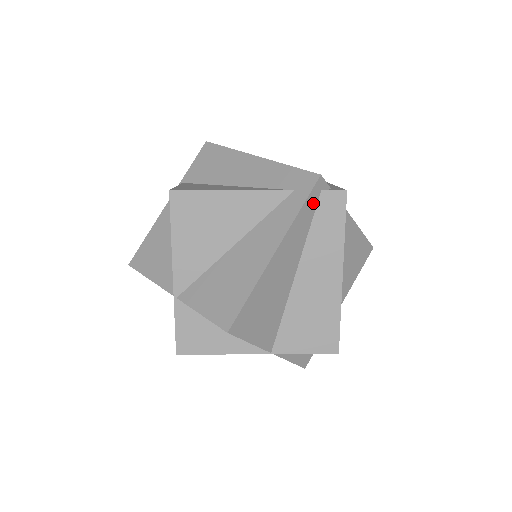
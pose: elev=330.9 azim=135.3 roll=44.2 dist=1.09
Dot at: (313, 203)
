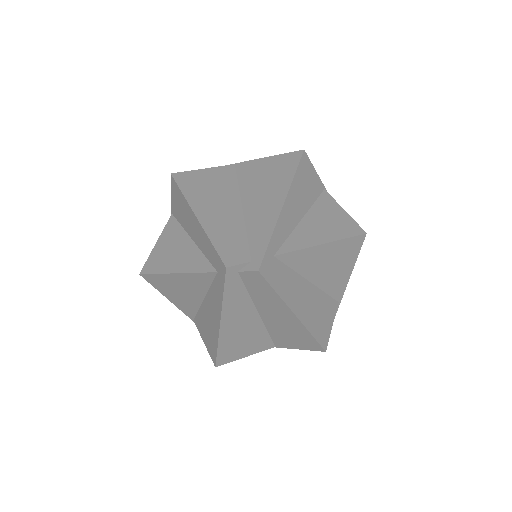
Dot at: (236, 282)
